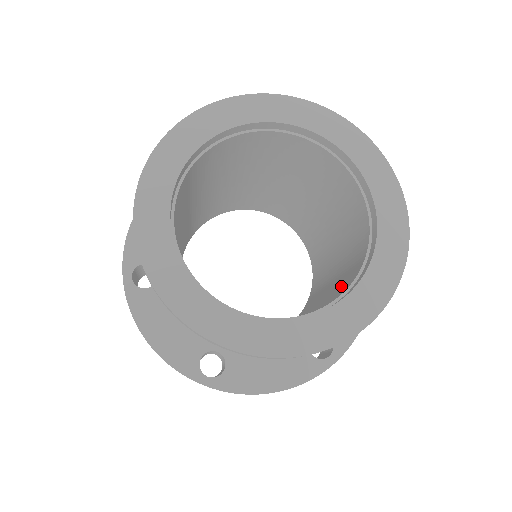
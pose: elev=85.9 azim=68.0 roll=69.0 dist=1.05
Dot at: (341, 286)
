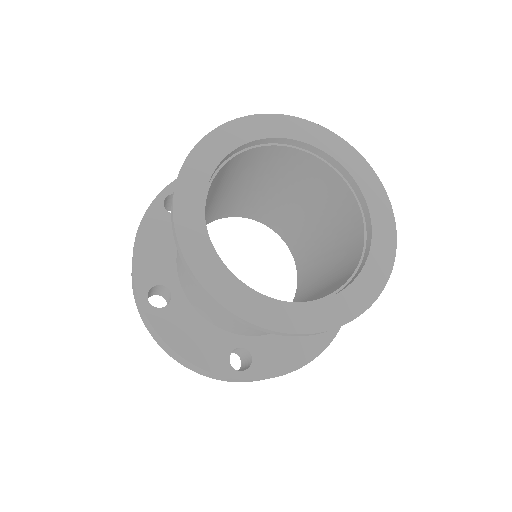
Dot at: (345, 264)
